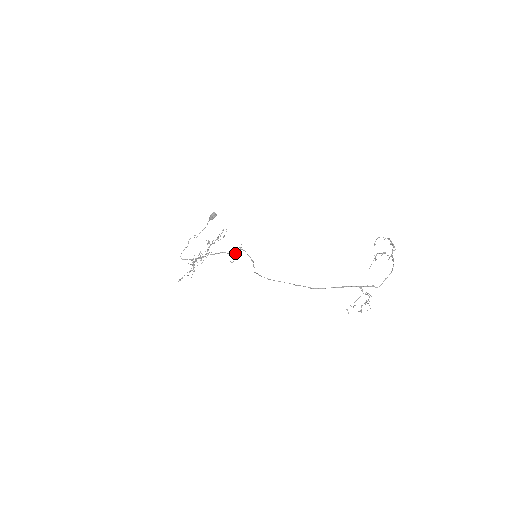
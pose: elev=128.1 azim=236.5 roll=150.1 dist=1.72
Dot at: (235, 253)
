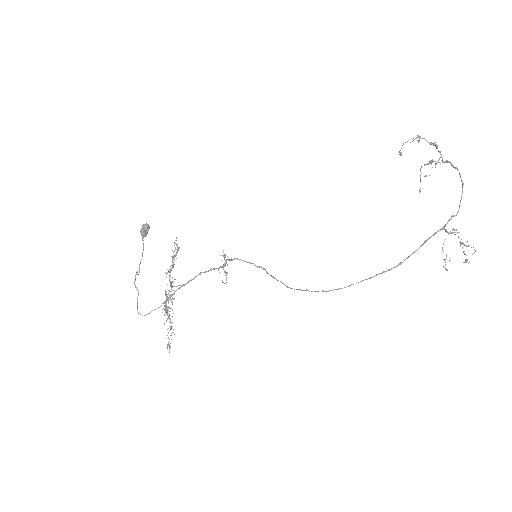
Dot at: (220, 267)
